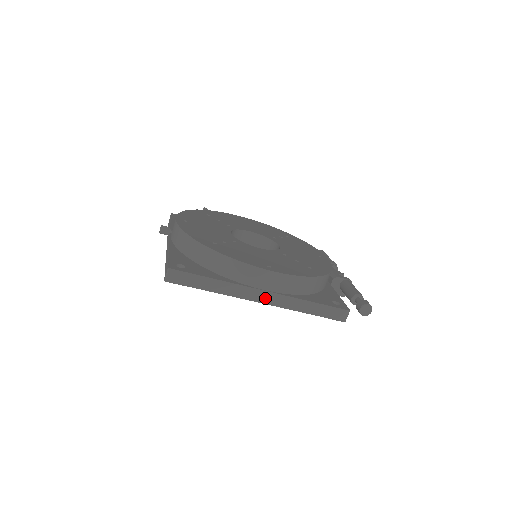
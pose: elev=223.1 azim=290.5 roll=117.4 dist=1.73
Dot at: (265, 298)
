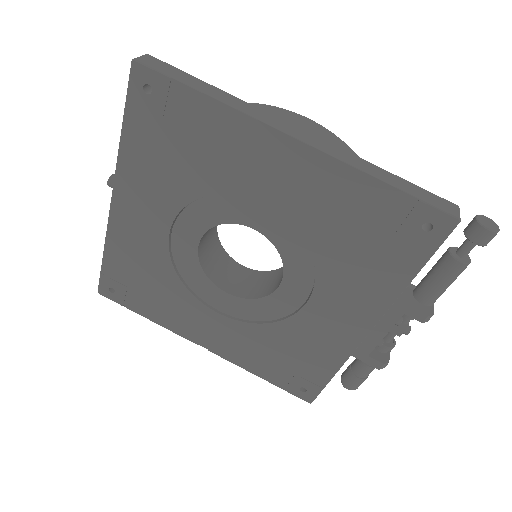
Dot at: (302, 136)
